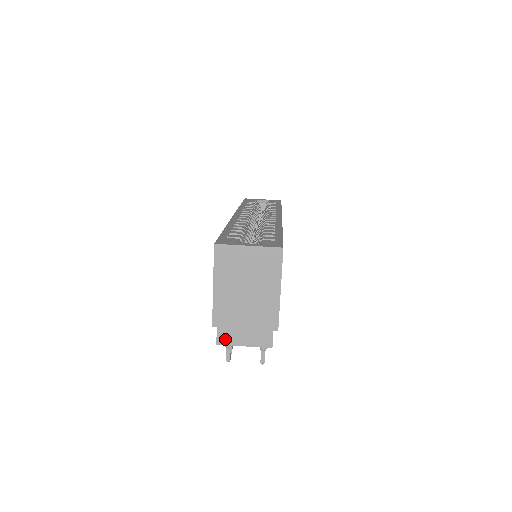
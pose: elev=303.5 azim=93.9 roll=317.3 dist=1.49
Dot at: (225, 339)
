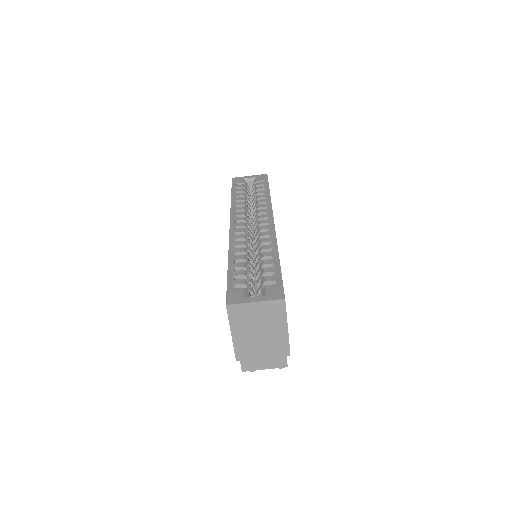
Dot at: (248, 367)
